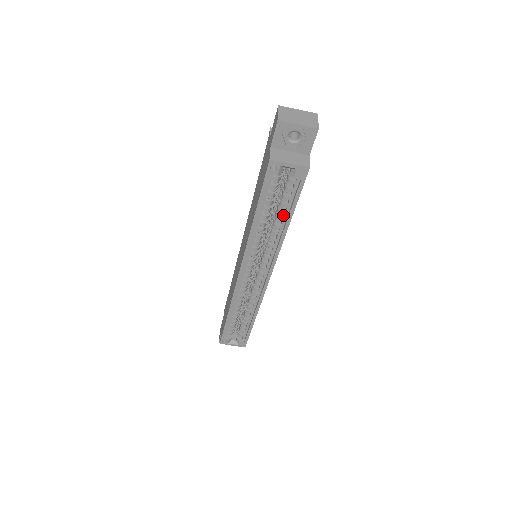
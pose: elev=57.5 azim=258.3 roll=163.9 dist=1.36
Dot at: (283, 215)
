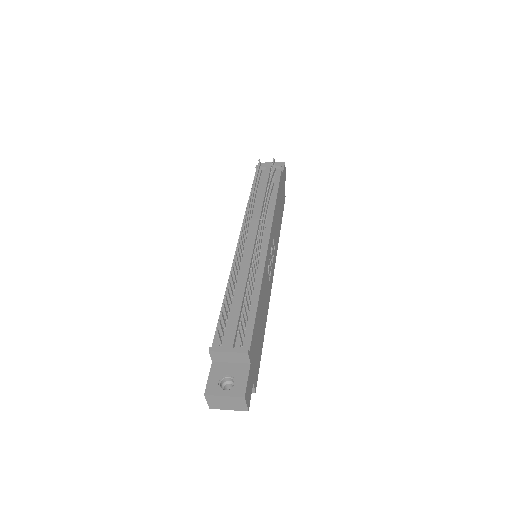
Dot at: occluded
